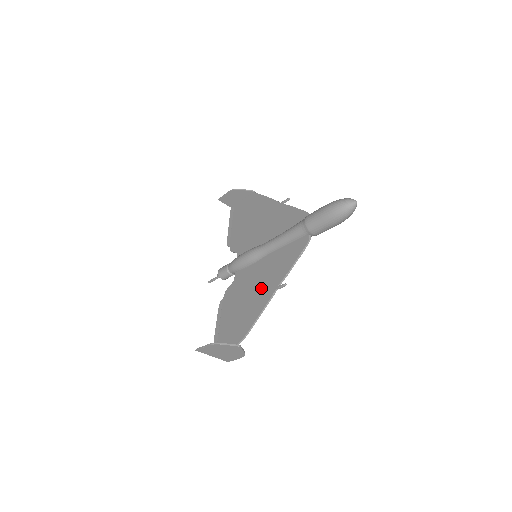
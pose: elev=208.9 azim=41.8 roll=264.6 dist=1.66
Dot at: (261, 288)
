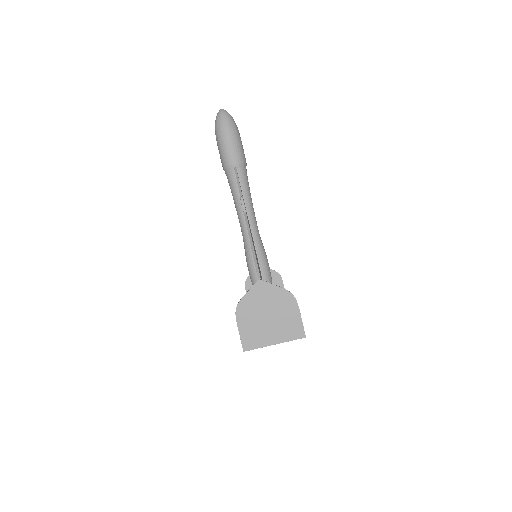
Dot at: occluded
